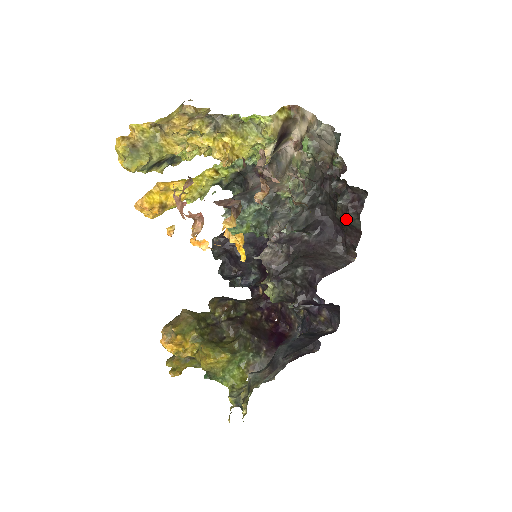
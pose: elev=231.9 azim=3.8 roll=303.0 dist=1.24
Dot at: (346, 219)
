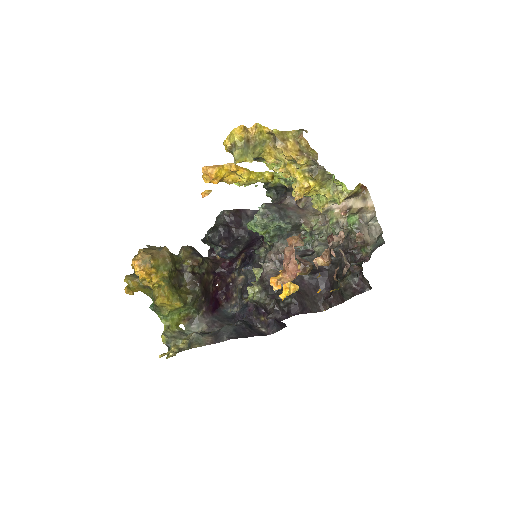
Dot at: (344, 291)
